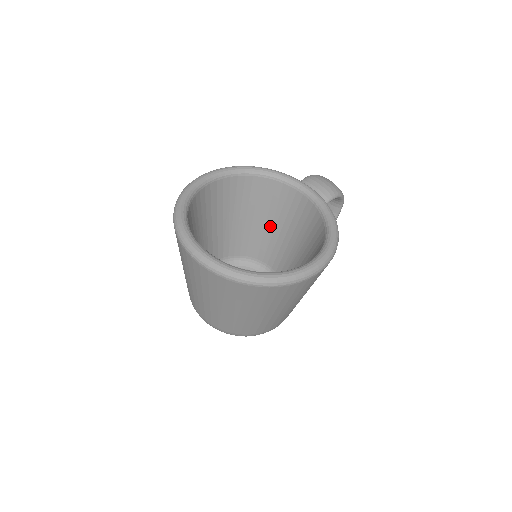
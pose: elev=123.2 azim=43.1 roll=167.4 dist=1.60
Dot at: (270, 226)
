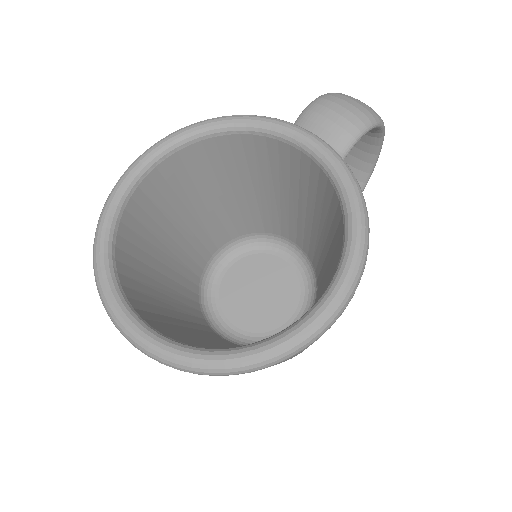
Dot at: (272, 195)
